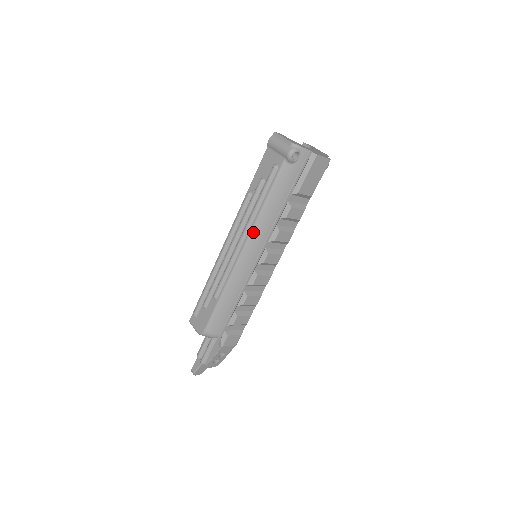
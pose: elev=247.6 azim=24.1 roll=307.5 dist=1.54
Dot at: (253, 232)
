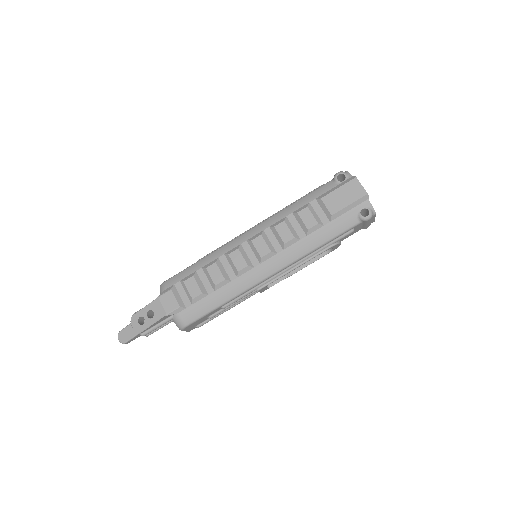
Dot at: (268, 220)
